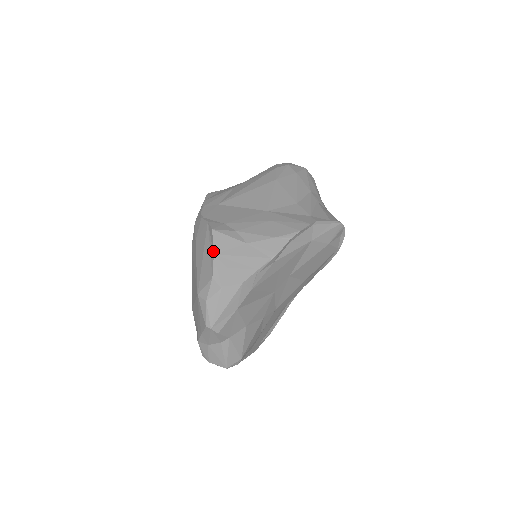
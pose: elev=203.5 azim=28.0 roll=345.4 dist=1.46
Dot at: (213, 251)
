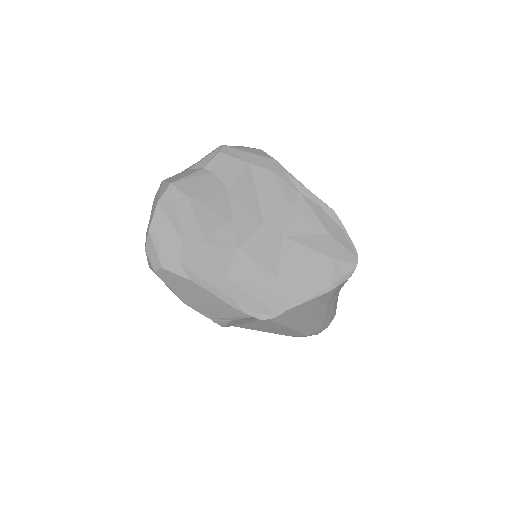
Dot at: occluded
